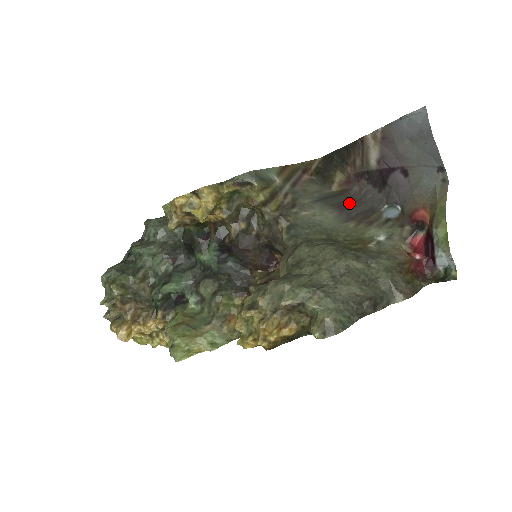
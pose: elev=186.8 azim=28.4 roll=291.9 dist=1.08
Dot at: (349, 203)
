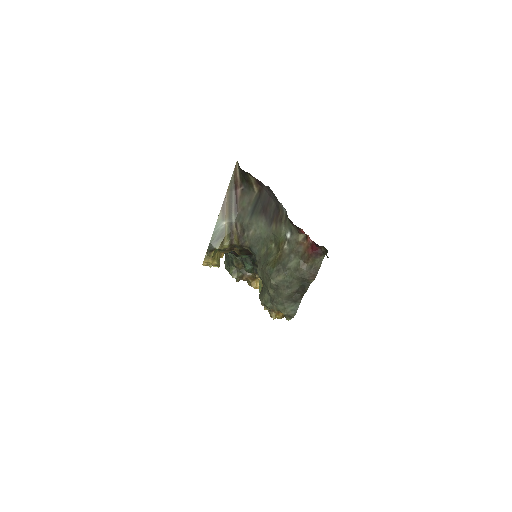
Dot at: (266, 204)
